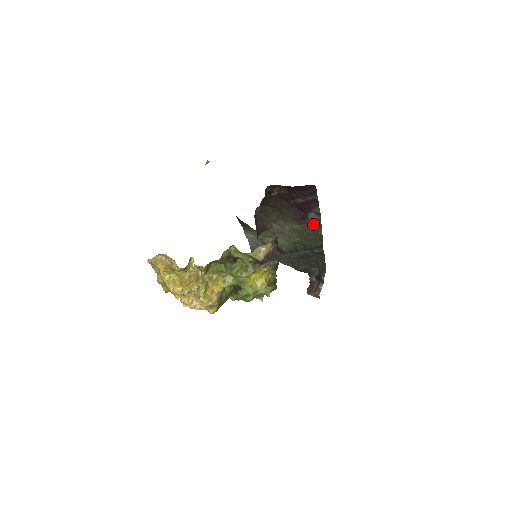
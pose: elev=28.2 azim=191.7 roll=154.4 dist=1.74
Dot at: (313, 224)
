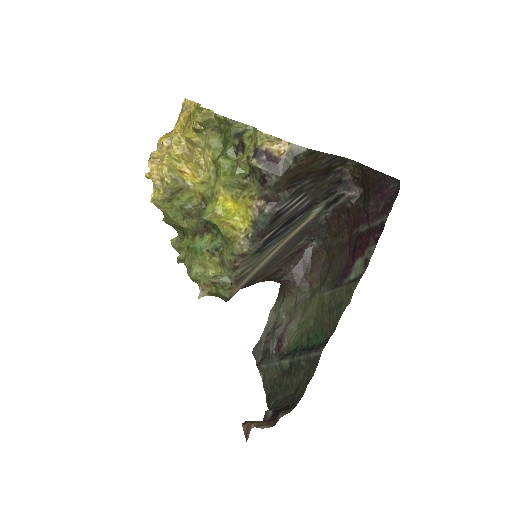
Dot at: (348, 287)
